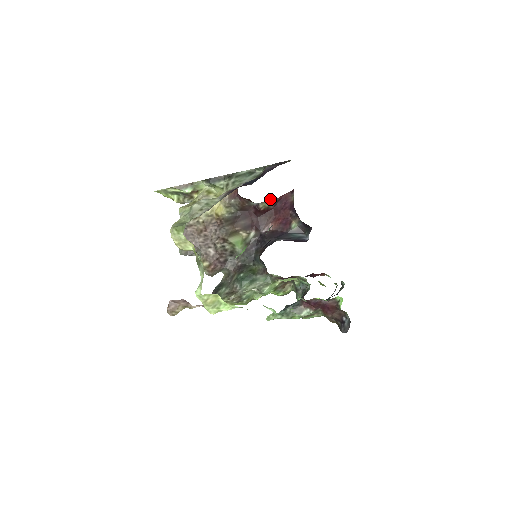
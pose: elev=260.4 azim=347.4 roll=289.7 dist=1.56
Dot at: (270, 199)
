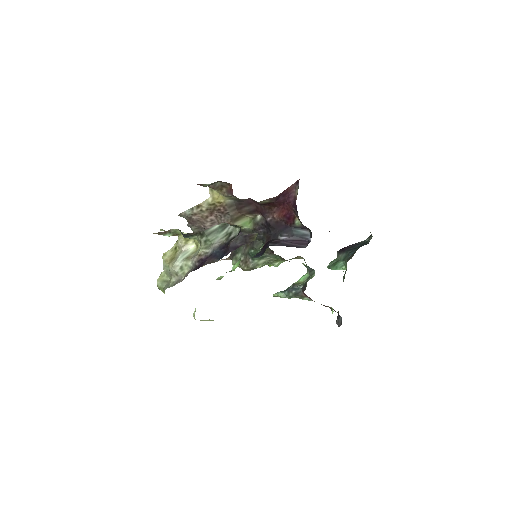
Dot at: (269, 199)
